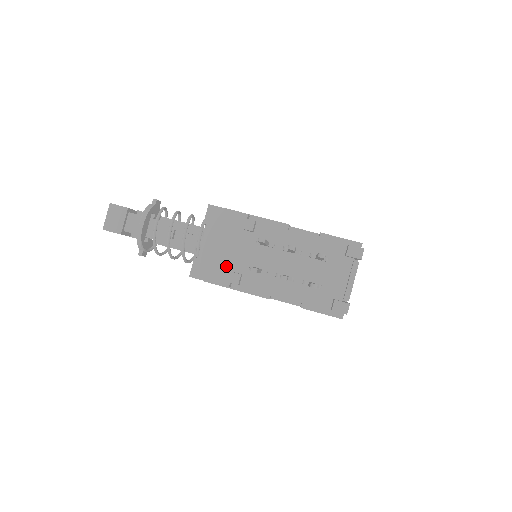
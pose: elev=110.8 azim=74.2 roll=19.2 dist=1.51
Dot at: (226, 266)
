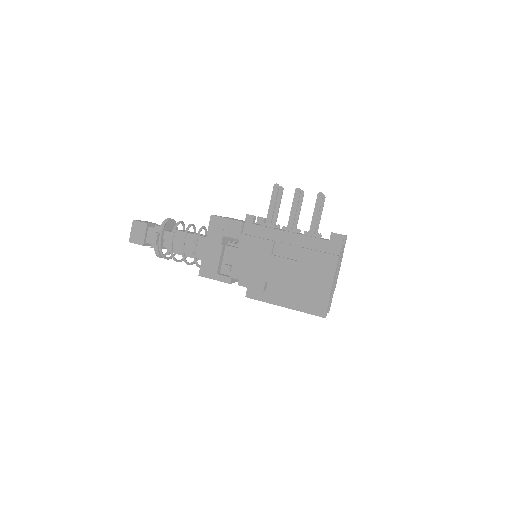
Dot at: occluded
